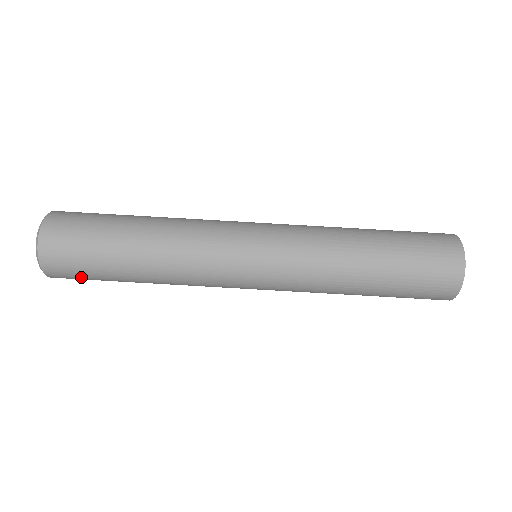
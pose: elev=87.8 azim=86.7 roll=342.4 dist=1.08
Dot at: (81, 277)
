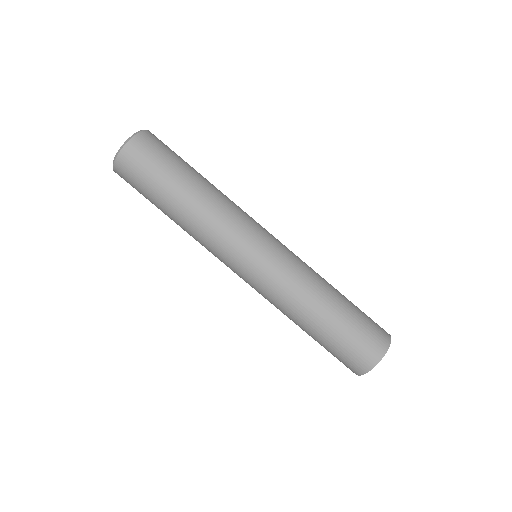
Dot at: (140, 174)
